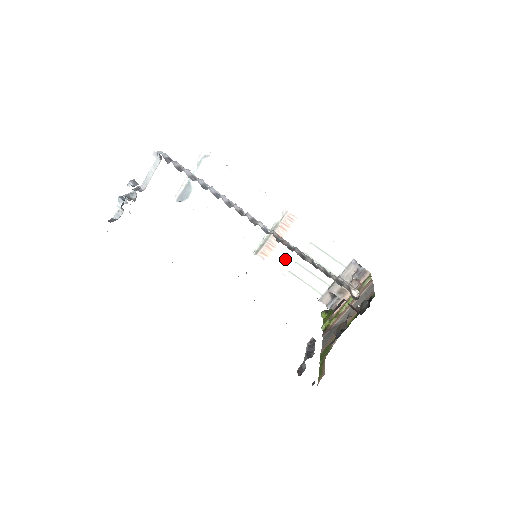
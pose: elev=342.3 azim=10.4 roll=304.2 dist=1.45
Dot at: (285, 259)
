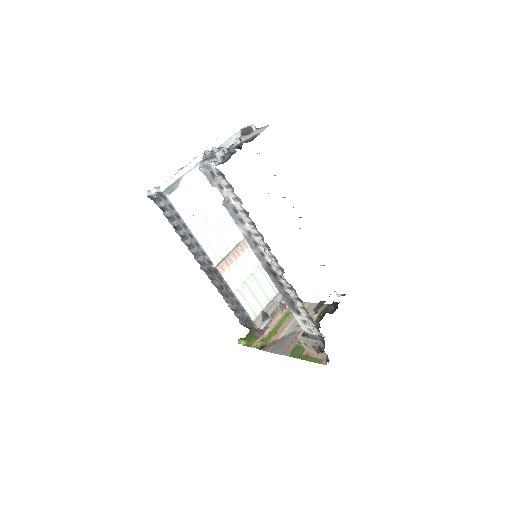
Dot at: (237, 277)
